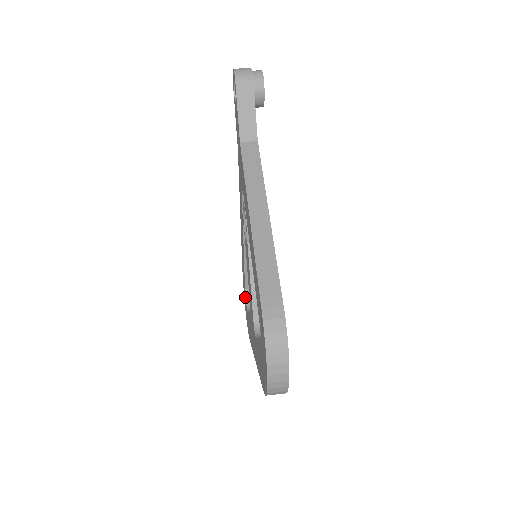
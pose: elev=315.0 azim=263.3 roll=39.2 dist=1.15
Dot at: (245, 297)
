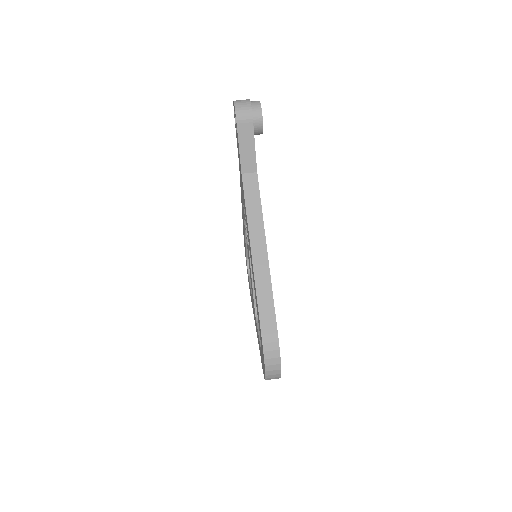
Dot at: occluded
